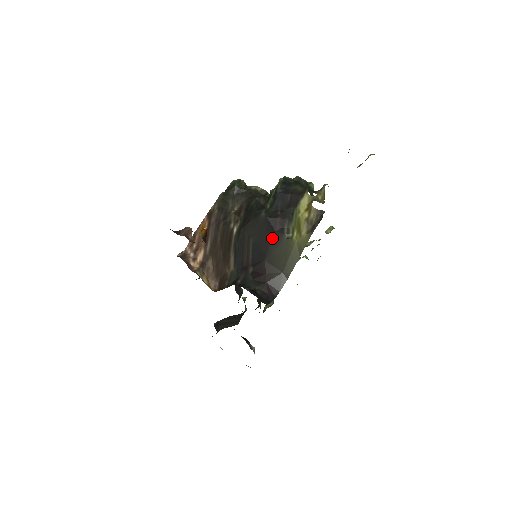
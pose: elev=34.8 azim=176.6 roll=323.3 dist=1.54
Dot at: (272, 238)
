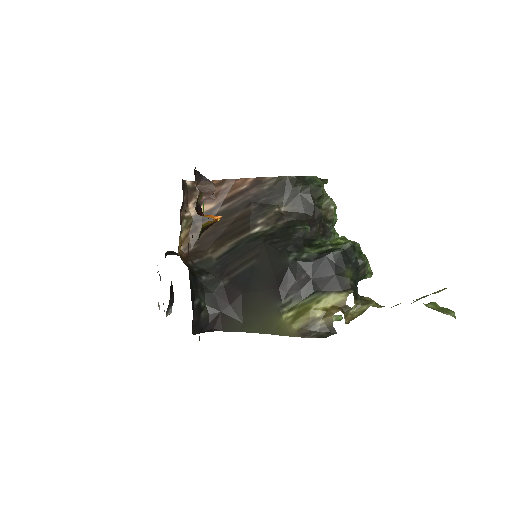
Dot at: (270, 288)
